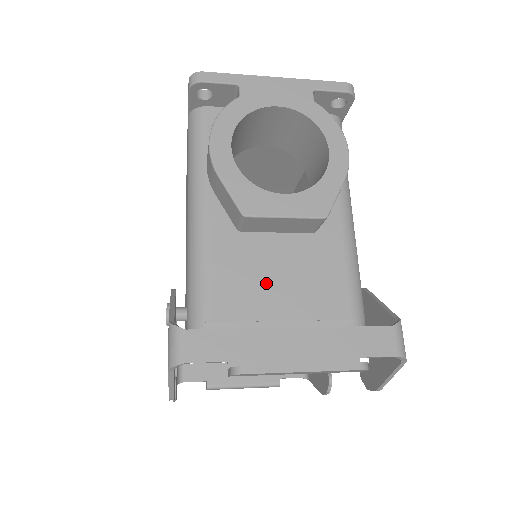
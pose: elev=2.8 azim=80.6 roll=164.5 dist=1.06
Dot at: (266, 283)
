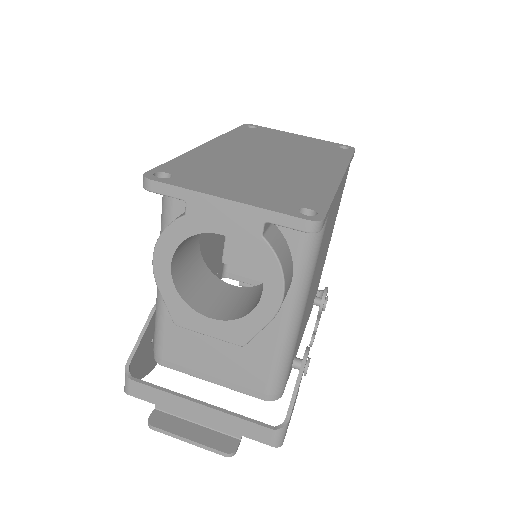
Dot at: (204, 350)
